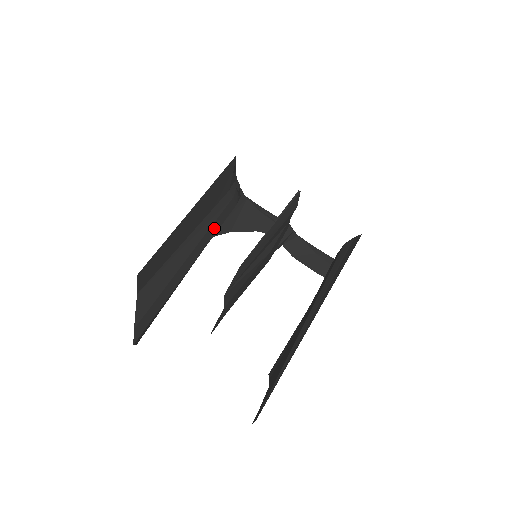
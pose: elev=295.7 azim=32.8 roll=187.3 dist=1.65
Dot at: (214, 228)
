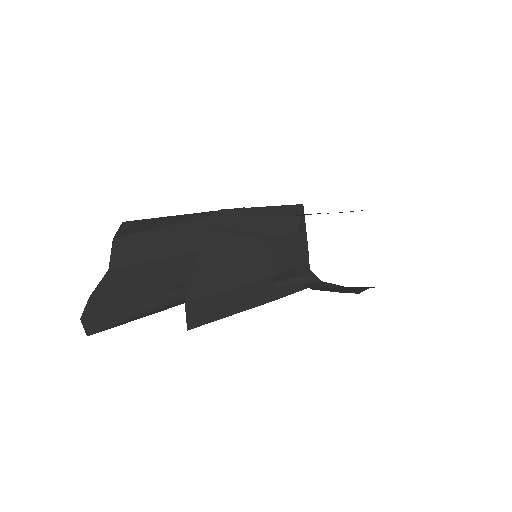
Dot at: occluded
